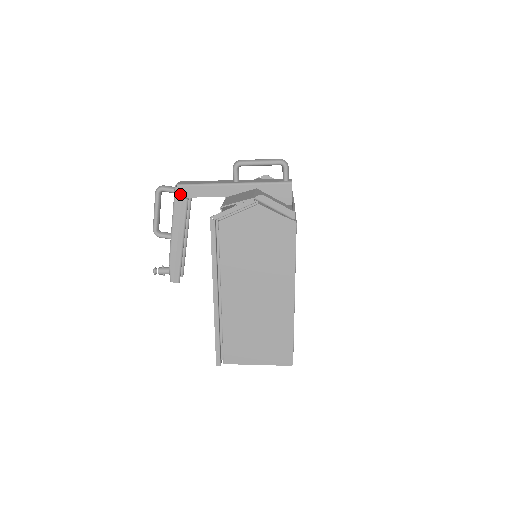
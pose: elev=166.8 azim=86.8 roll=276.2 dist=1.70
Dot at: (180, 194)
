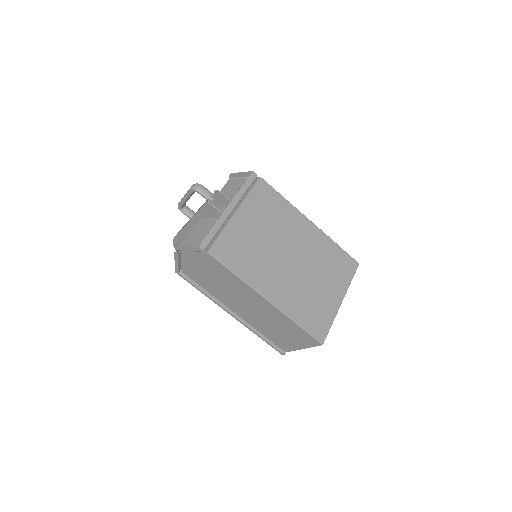
Dot at: (179, 244)
